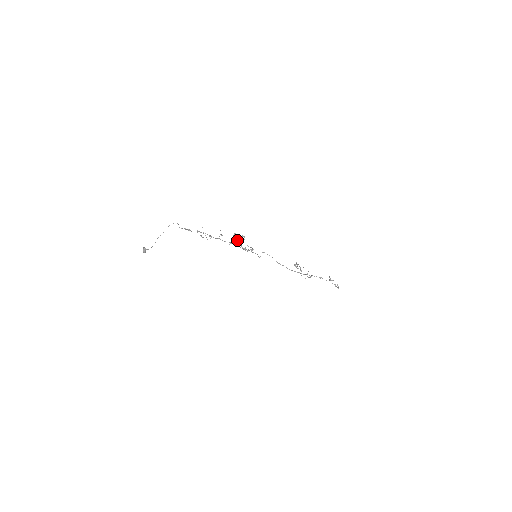
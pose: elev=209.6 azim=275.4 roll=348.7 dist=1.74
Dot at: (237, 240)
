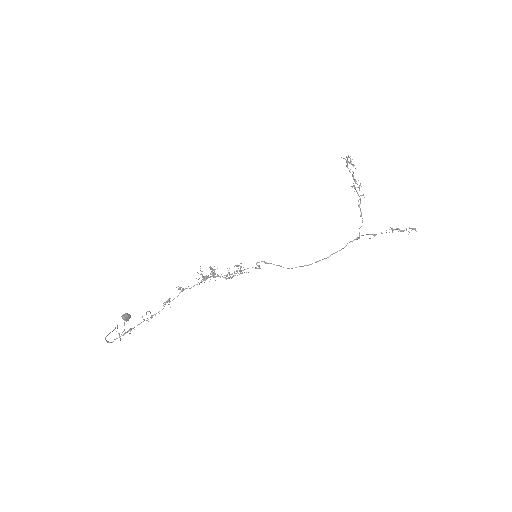
Dot at: (208, 275)
